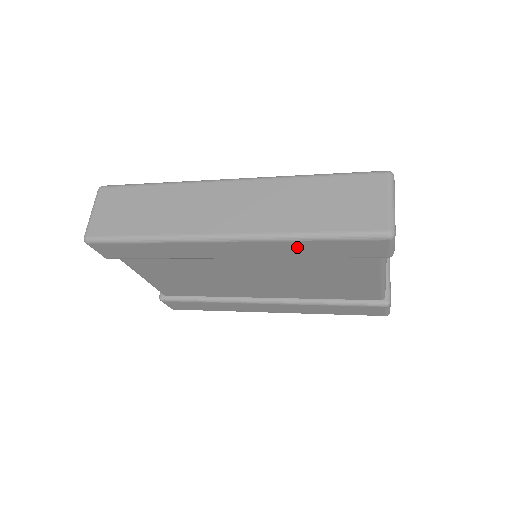
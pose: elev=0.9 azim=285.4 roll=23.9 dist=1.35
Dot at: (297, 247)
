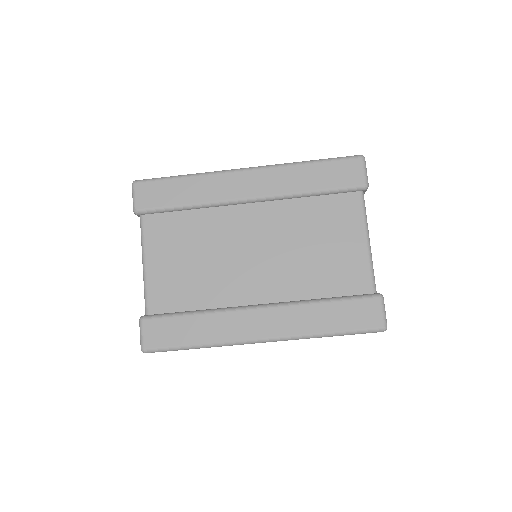
Dot at: (299, 174)
